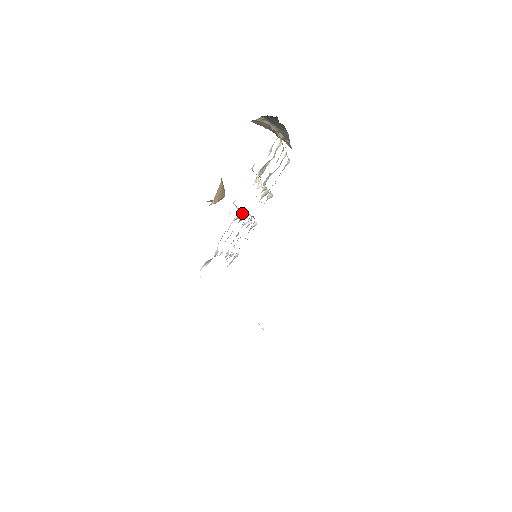
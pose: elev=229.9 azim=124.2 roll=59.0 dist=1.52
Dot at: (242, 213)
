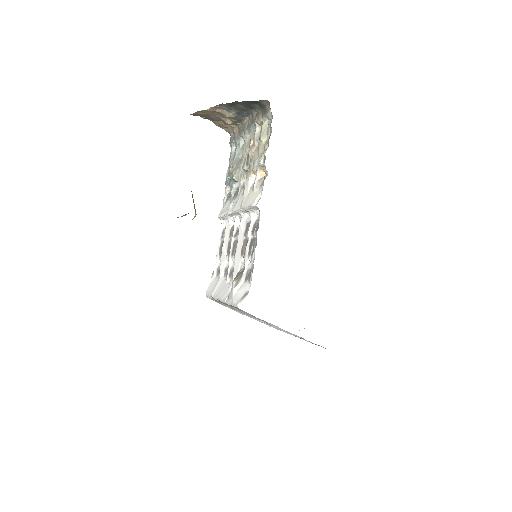
Dot at: (246, 215)
